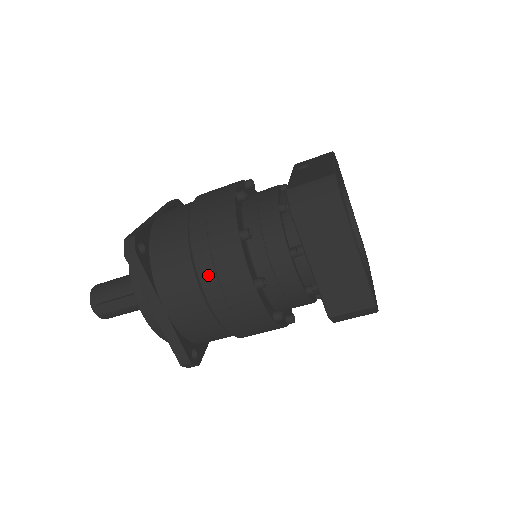
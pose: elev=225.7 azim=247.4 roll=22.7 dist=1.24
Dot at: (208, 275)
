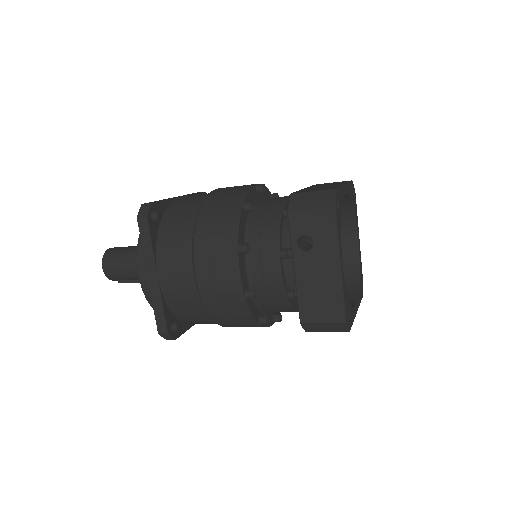
Dot at: occluded
